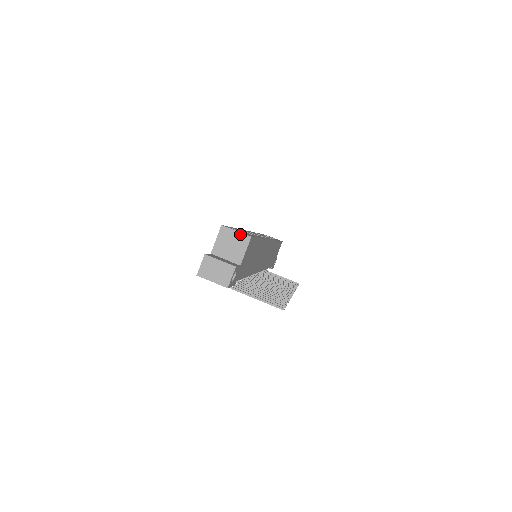
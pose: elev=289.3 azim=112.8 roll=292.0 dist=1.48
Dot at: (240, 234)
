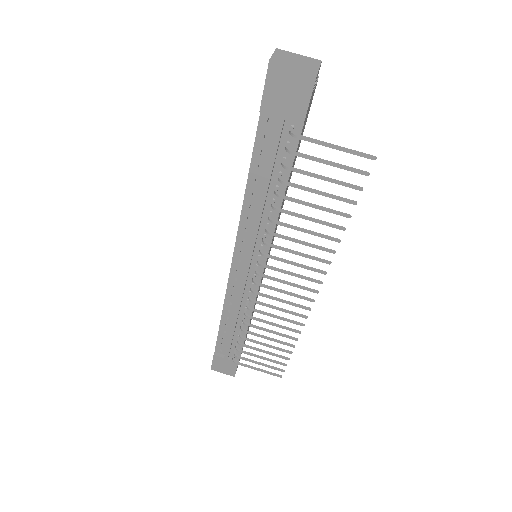
Dot at: occluded
